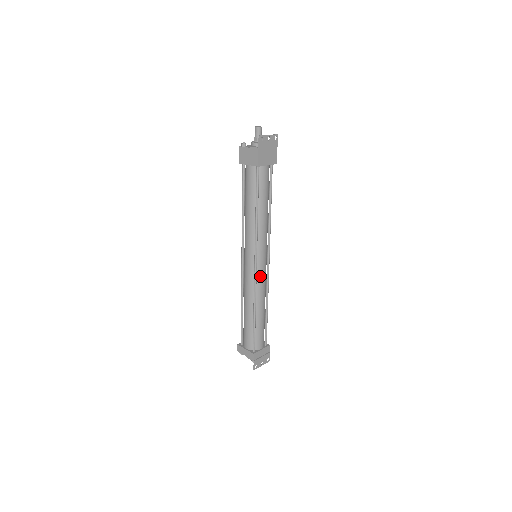
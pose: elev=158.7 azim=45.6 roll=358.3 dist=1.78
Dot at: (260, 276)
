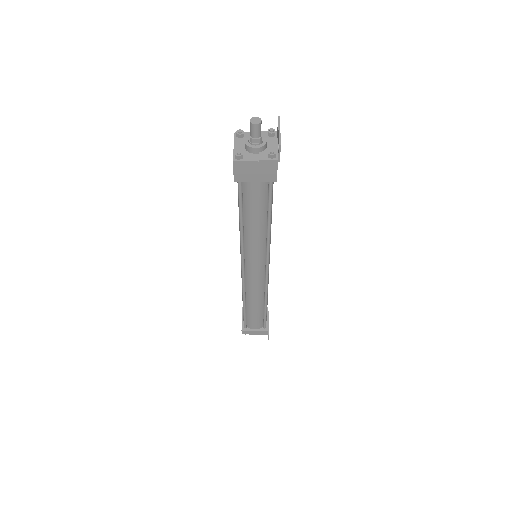
Dot at: occluded
